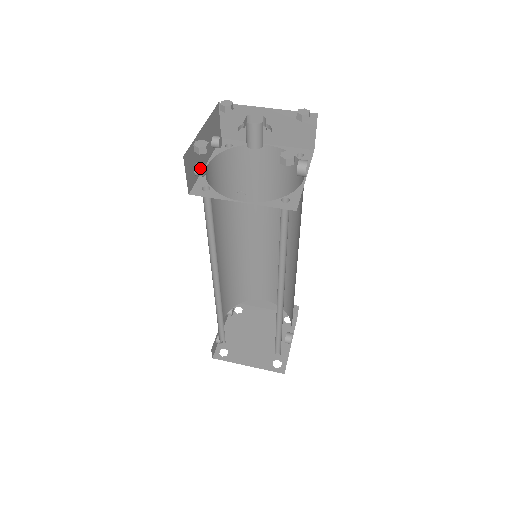
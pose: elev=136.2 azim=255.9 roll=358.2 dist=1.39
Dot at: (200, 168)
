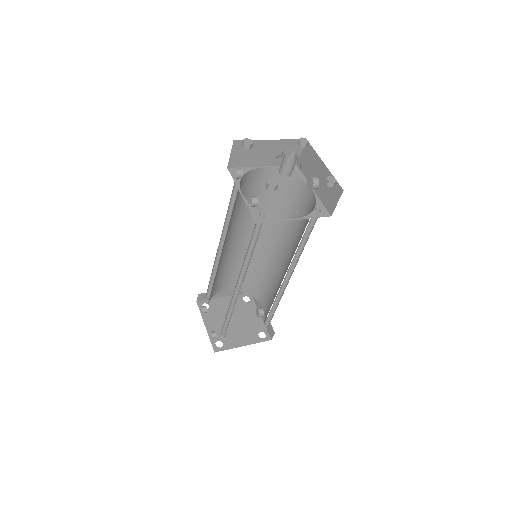
Dot at: (256, 200)
